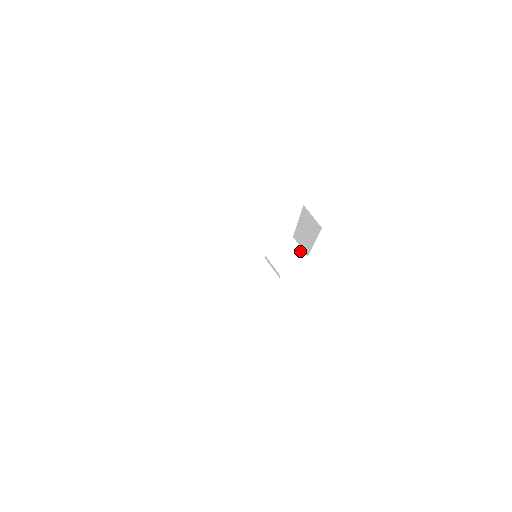
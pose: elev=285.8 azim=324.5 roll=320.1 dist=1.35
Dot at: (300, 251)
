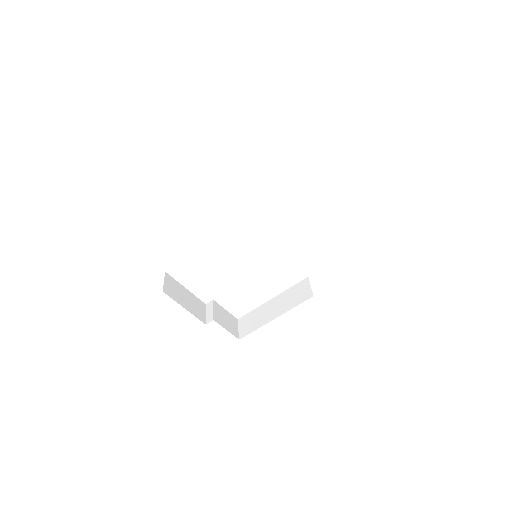
Dot at: (236, 330)
